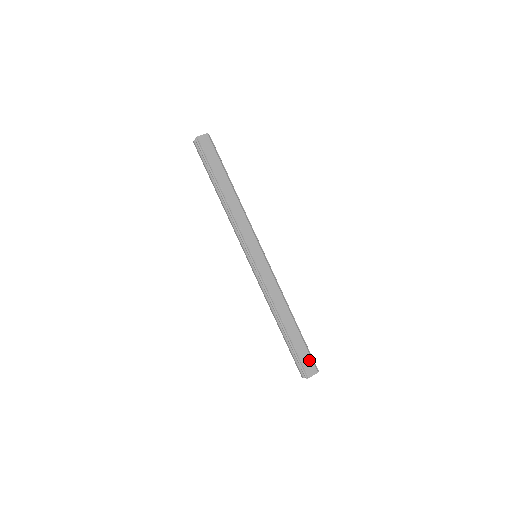
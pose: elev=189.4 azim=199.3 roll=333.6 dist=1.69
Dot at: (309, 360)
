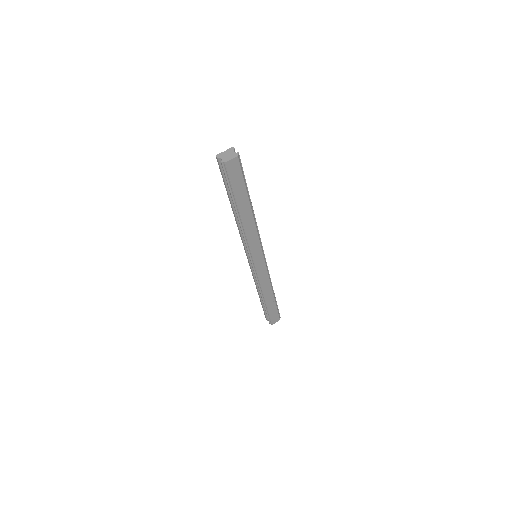
Dot at: (276, 315)
